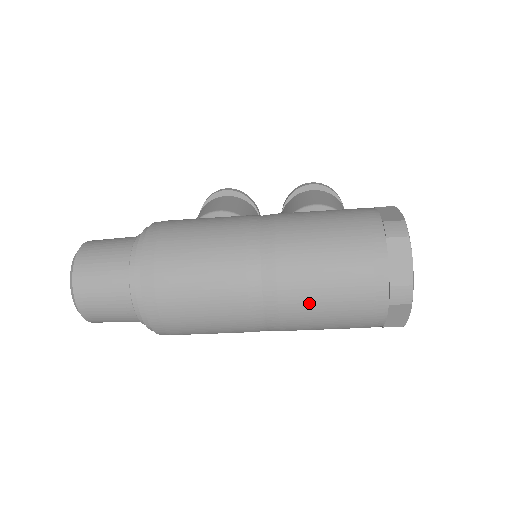
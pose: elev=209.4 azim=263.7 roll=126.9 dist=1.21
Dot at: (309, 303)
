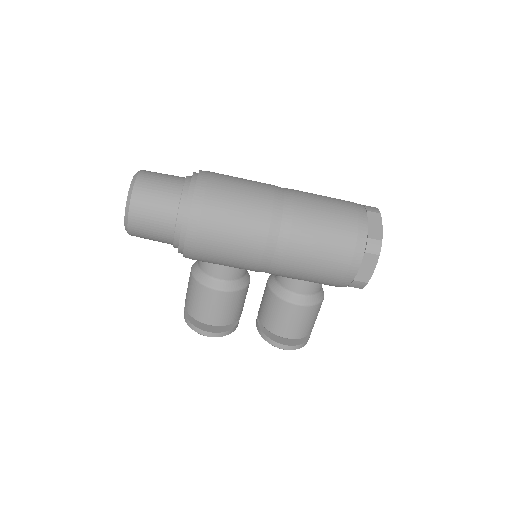
Dot at: (314, 198)
